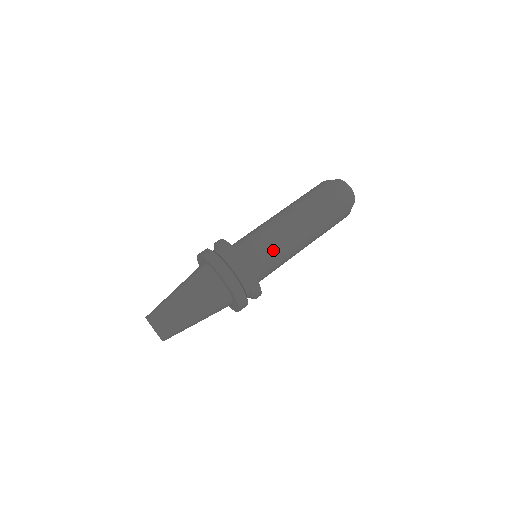
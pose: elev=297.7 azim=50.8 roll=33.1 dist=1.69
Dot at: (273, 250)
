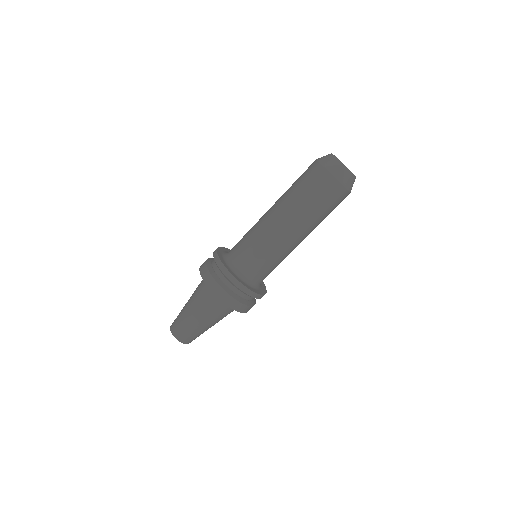
Dot at: occluded
